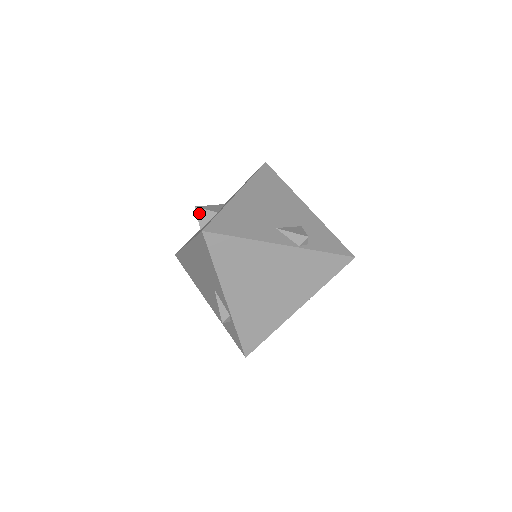
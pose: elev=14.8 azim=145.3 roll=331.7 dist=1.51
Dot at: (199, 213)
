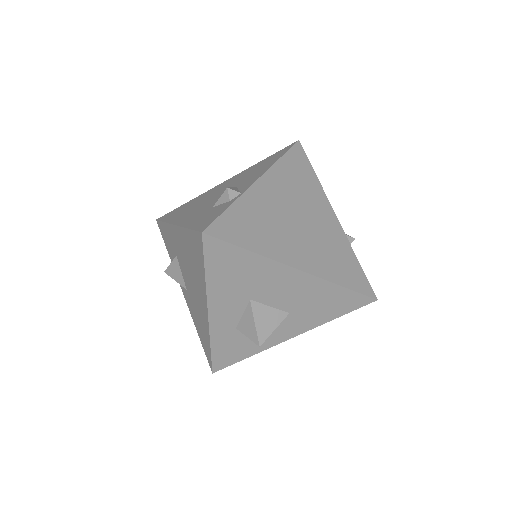
Dot at: occluded
